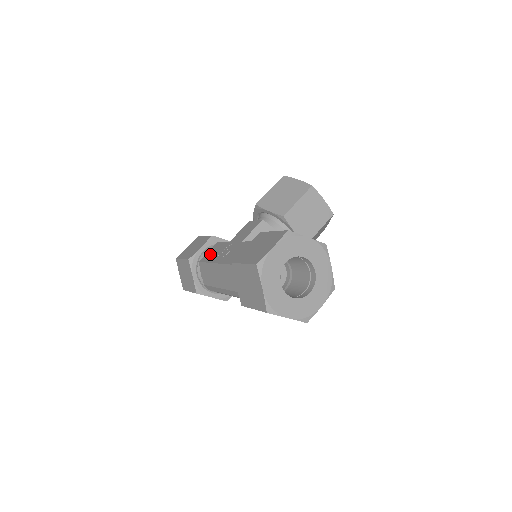
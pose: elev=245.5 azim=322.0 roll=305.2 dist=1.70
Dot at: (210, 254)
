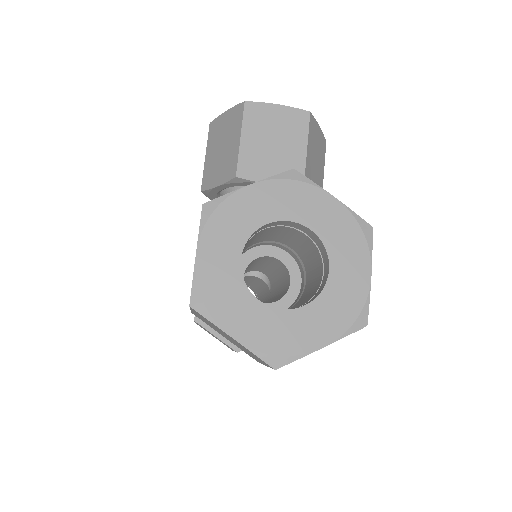
Dot at: occluded
